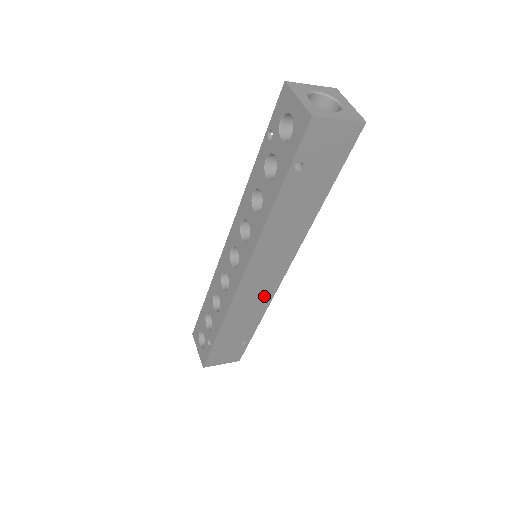
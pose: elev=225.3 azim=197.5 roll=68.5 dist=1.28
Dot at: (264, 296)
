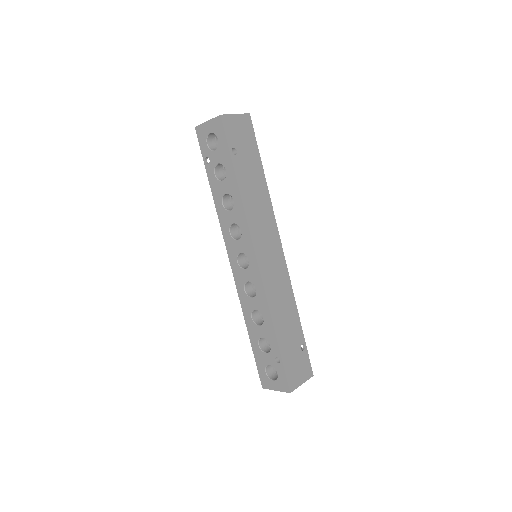
Dot at: (283, 280)
